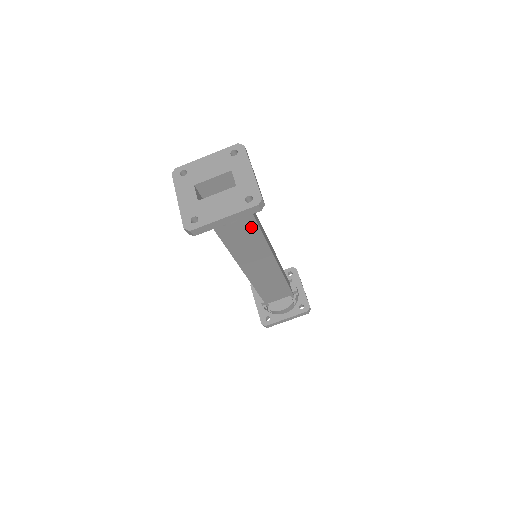
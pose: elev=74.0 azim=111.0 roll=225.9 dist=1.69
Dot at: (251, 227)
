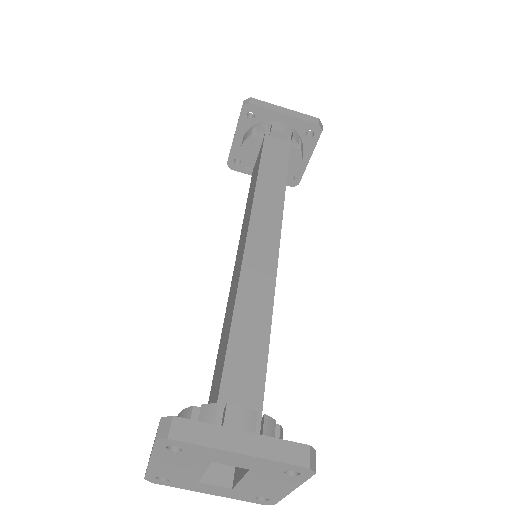
Dot at: occluded
